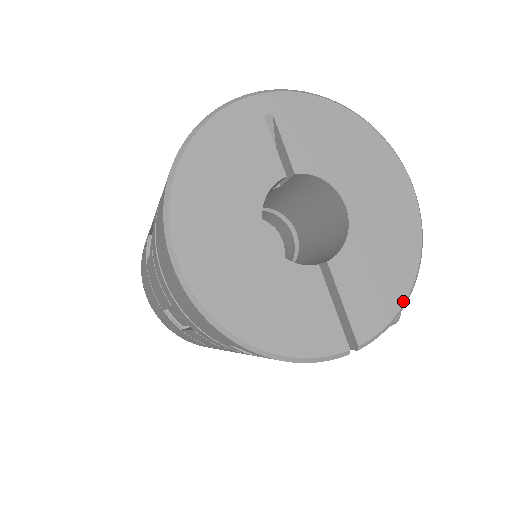
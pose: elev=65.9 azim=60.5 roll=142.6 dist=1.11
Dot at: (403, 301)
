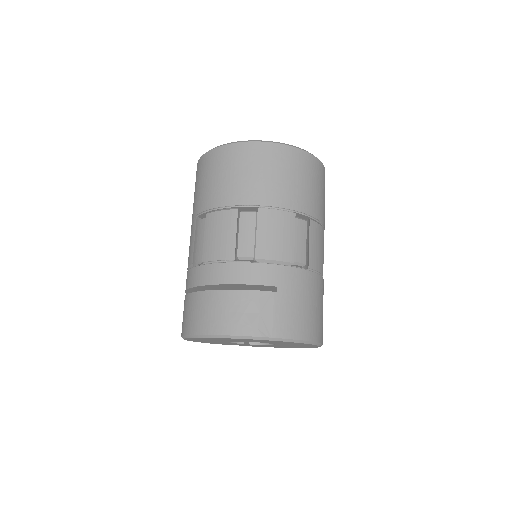
Dot at: occluded
